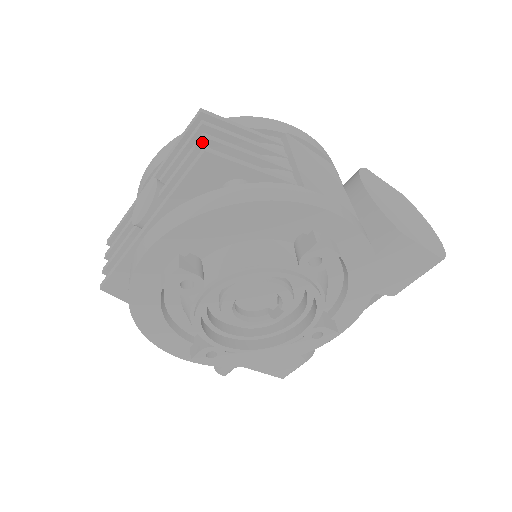
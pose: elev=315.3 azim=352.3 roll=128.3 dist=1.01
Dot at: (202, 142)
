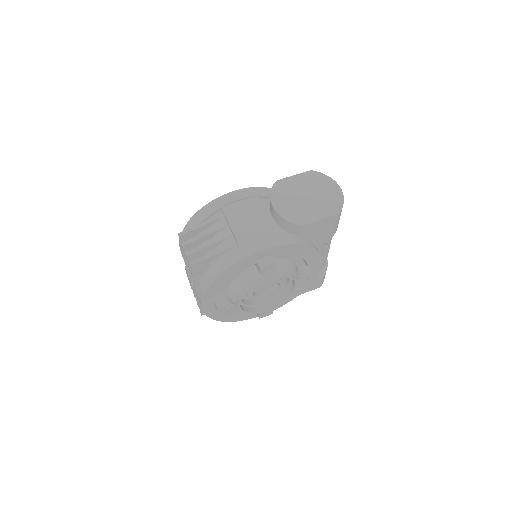
Dot at: (188, 257)
